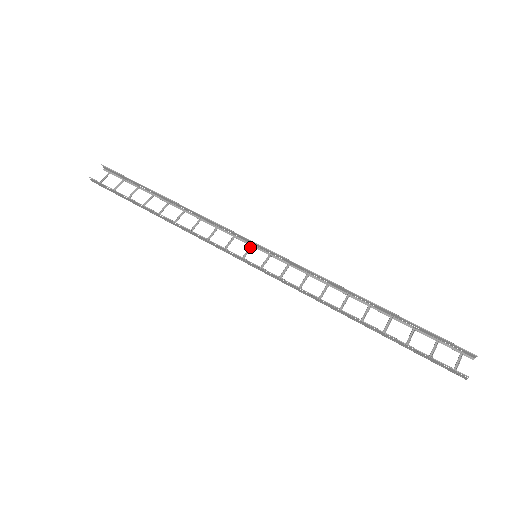
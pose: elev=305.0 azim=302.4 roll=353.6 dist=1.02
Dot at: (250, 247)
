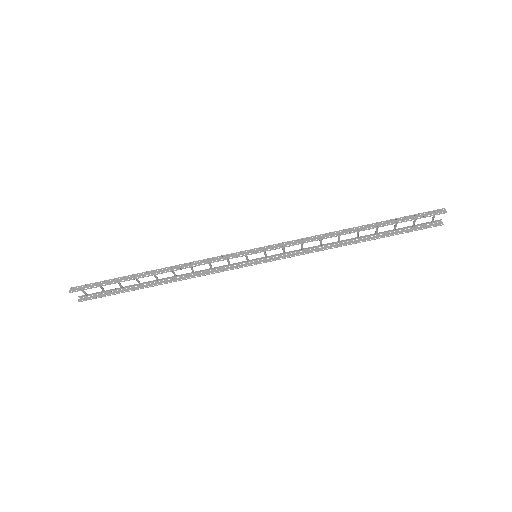
Dot at: (245, 253)
